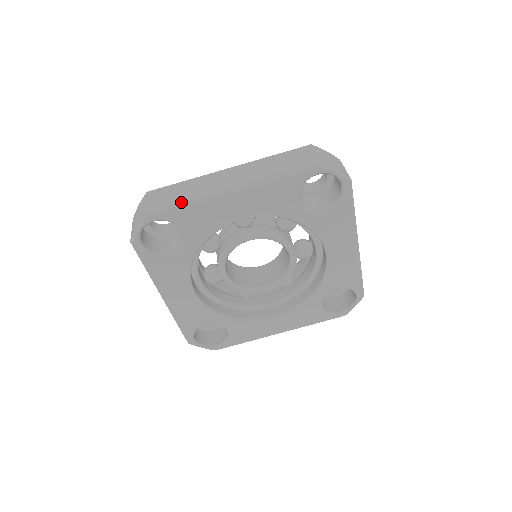
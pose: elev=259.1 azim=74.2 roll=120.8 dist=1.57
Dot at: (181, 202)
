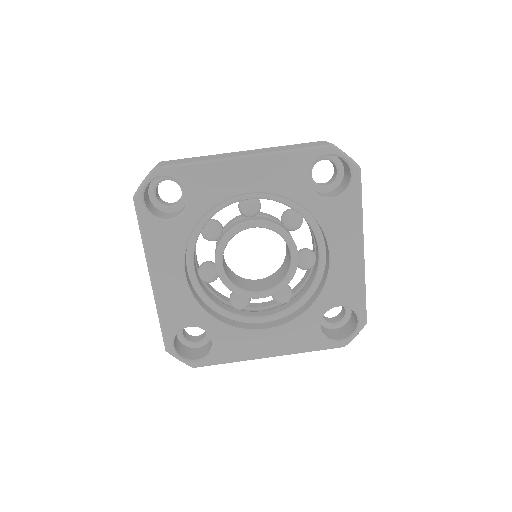
Dot at: (192, 161)
